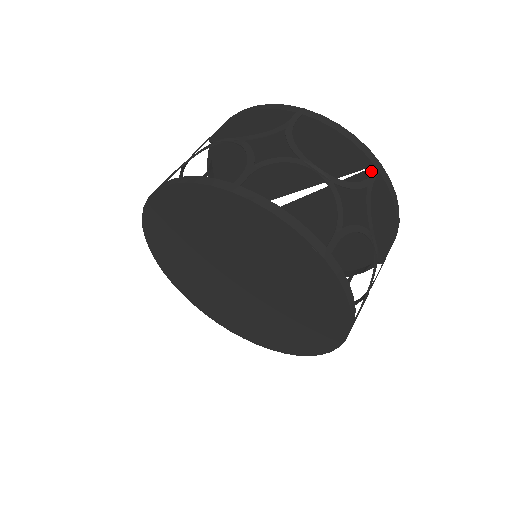
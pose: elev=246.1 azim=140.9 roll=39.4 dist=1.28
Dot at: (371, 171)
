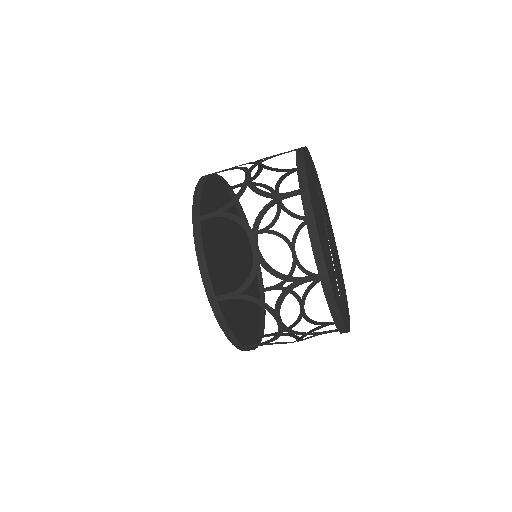
Dot at: (344, 318)
